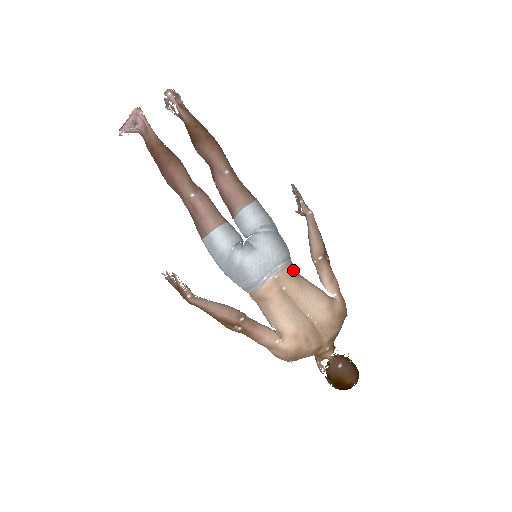
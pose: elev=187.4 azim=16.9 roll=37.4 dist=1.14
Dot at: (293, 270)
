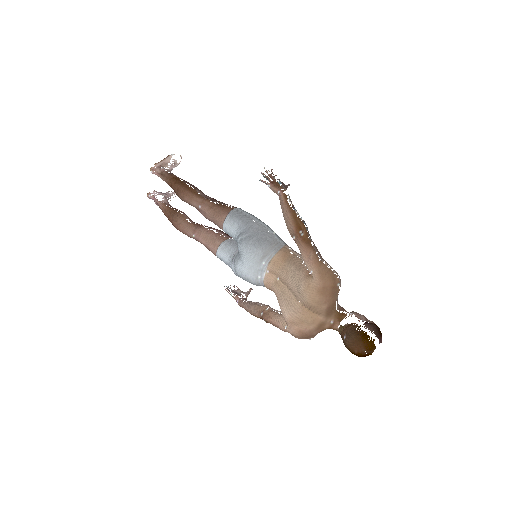
Dot at: (279, 259)
